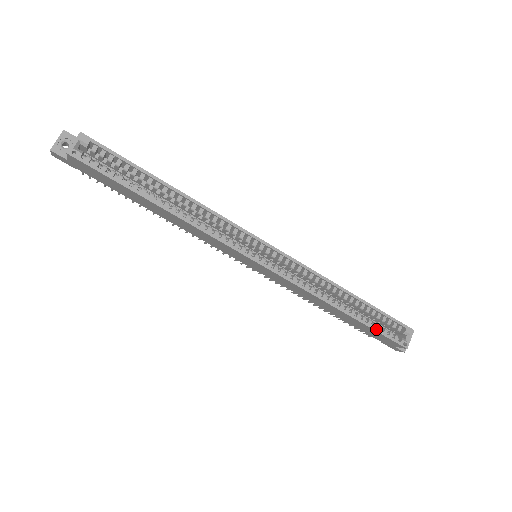
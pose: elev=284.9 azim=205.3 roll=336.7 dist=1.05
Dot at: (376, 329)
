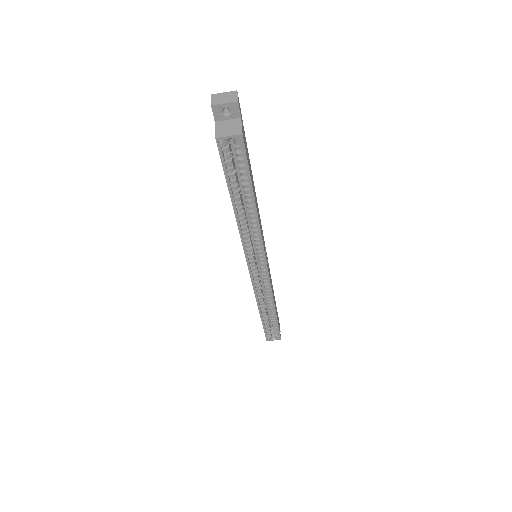
Dot at: (264, 328)
